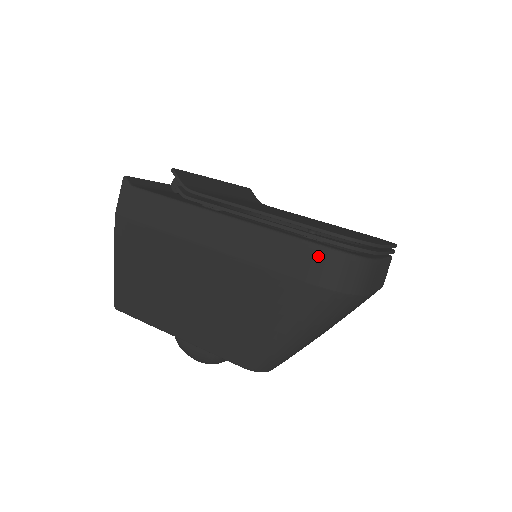
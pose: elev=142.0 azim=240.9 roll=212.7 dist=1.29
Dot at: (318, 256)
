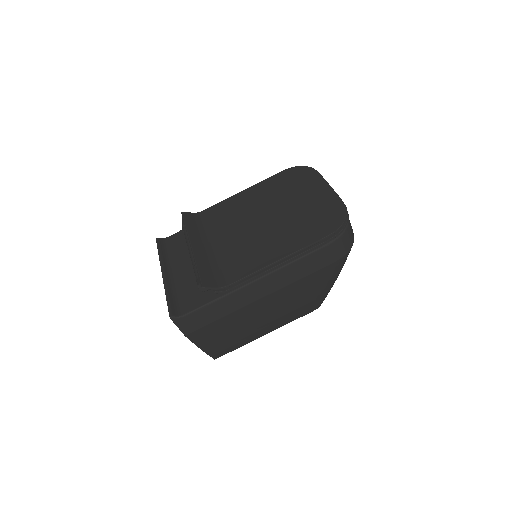
Dot at: (331, 249)
